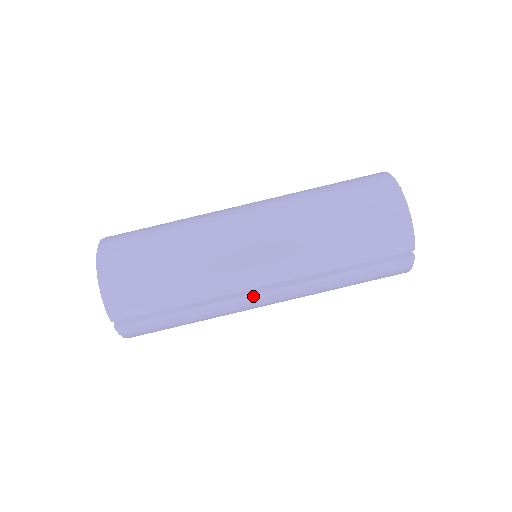
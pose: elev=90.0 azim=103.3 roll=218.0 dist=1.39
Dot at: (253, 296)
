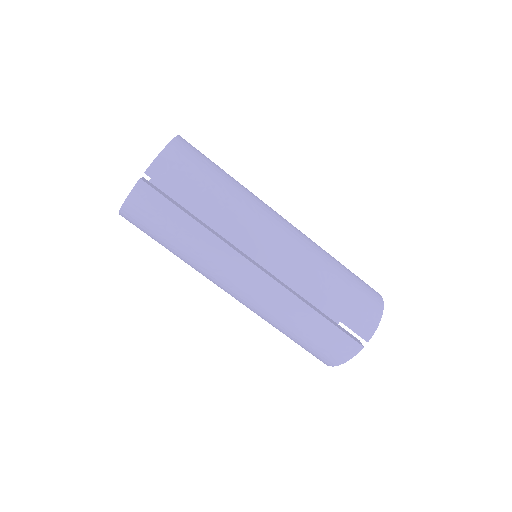
Dot at: (248, 264)
